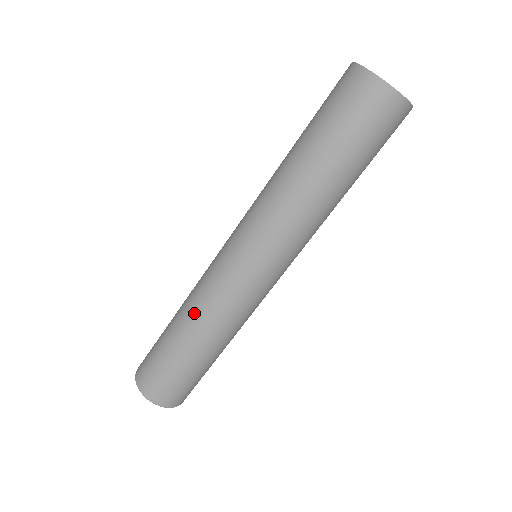
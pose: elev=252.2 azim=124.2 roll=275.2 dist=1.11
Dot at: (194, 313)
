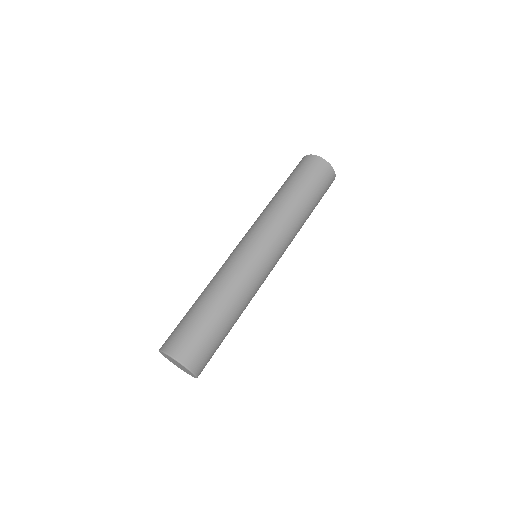
Dot at: (235, 294)
